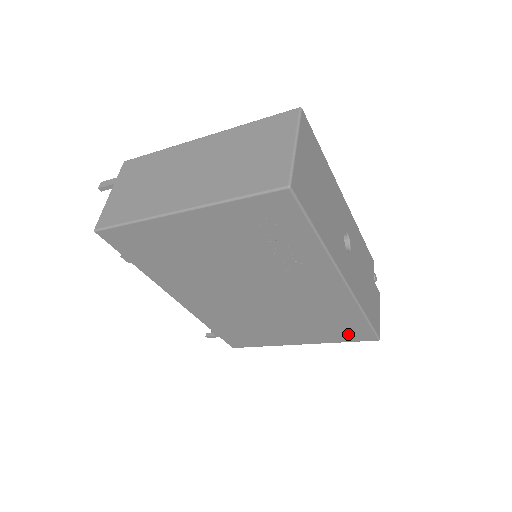
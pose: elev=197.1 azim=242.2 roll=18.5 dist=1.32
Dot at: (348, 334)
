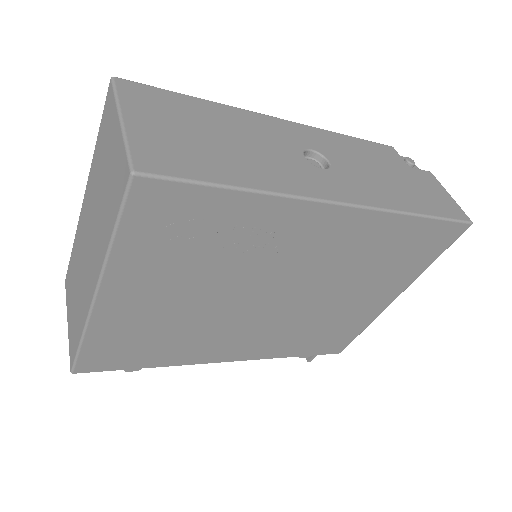
Dot at: (429, 248)
